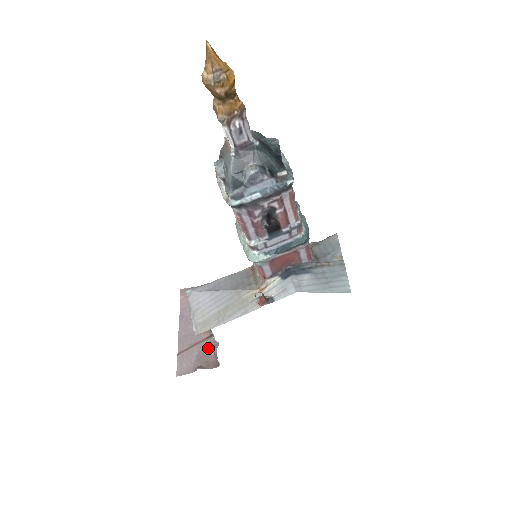
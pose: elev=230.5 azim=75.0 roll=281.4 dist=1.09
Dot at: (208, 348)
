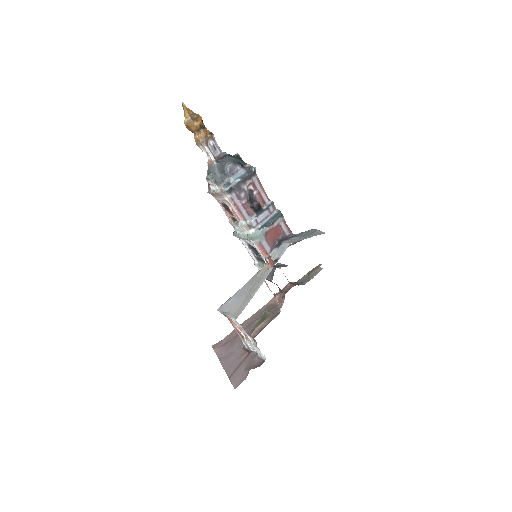
Dot at: (251, 359)
